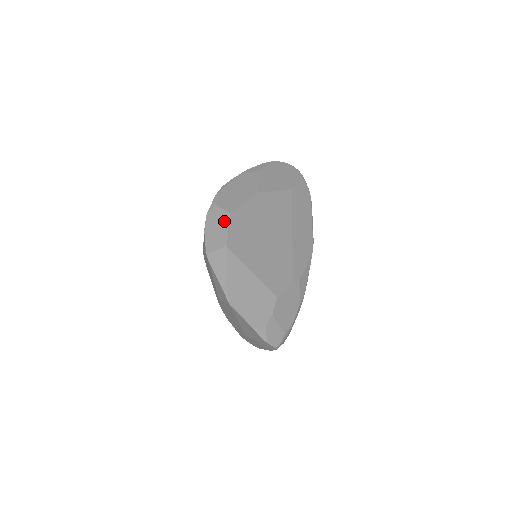
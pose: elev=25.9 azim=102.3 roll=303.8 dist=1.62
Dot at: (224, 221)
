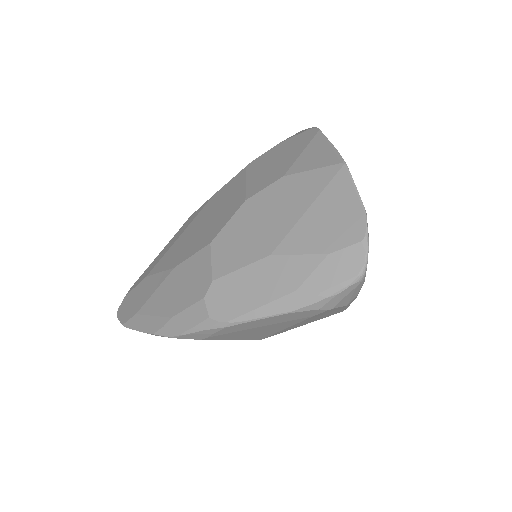
Dot at: occluded
